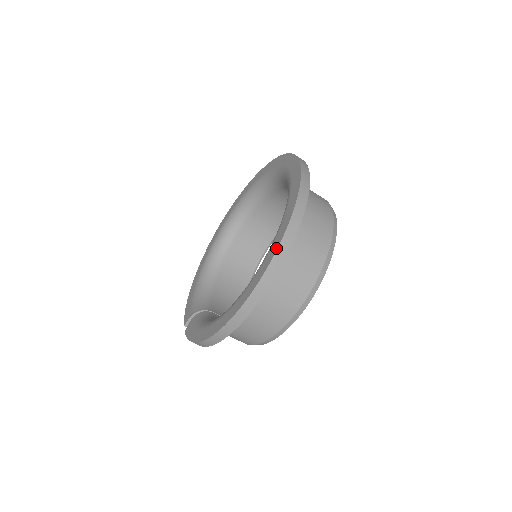
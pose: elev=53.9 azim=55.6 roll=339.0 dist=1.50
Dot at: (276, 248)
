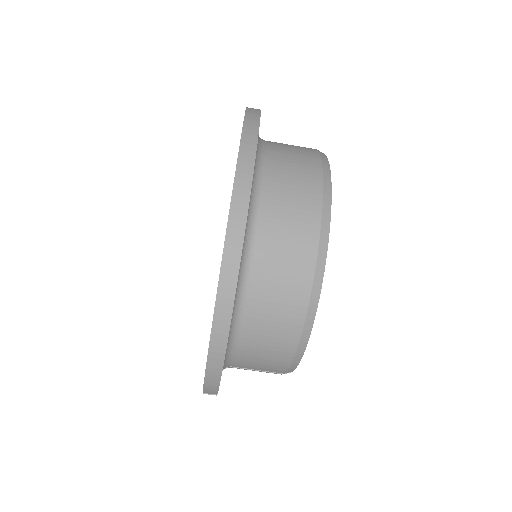
Dot at: occluded
